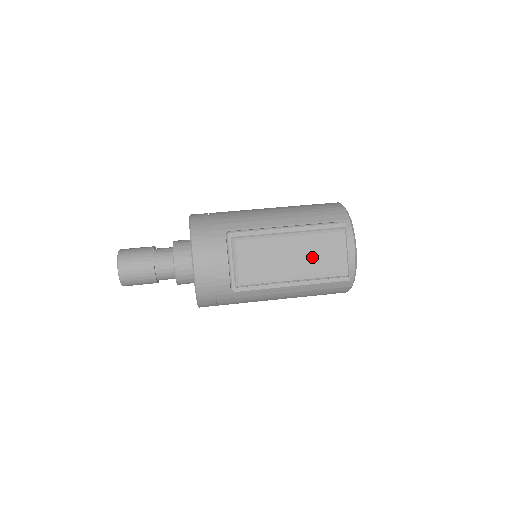
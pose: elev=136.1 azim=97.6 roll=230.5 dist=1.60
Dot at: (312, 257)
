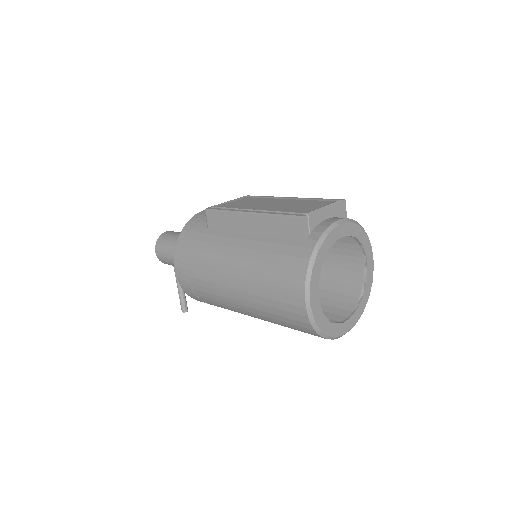
Dot at: (289, 206)
